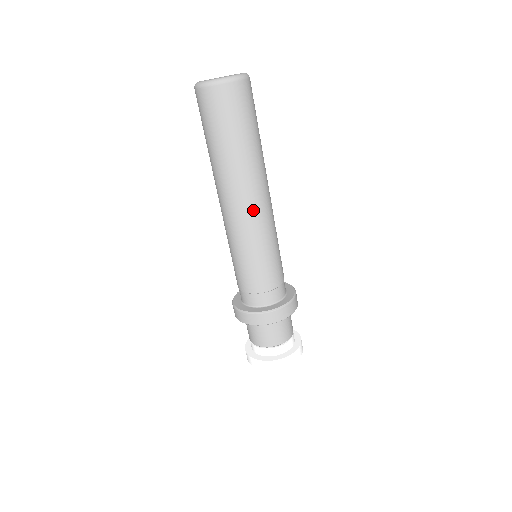
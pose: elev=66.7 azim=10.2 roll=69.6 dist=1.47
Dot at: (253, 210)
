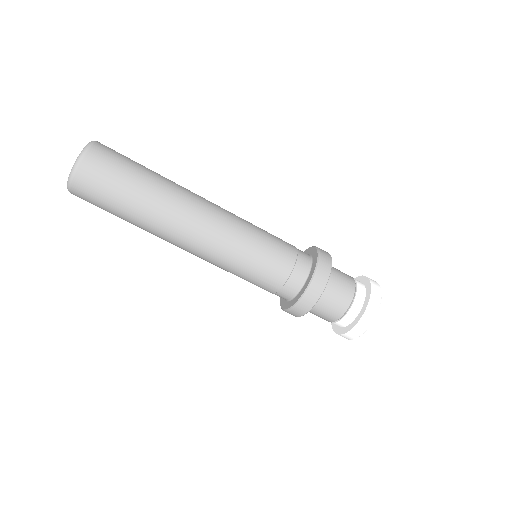
Dot at: (205, 229)
